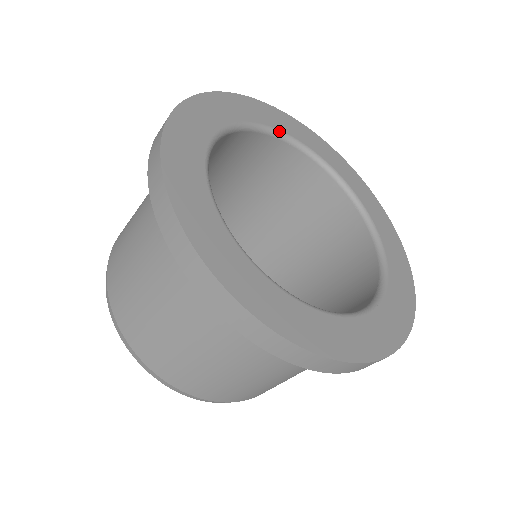
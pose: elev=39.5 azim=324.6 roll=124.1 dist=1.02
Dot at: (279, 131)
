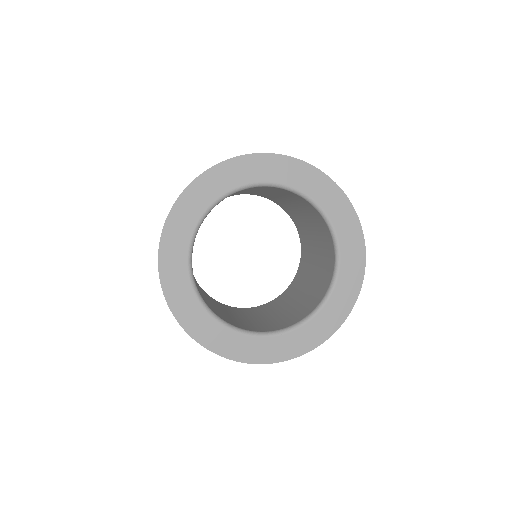
Dot at: (216, 201)
